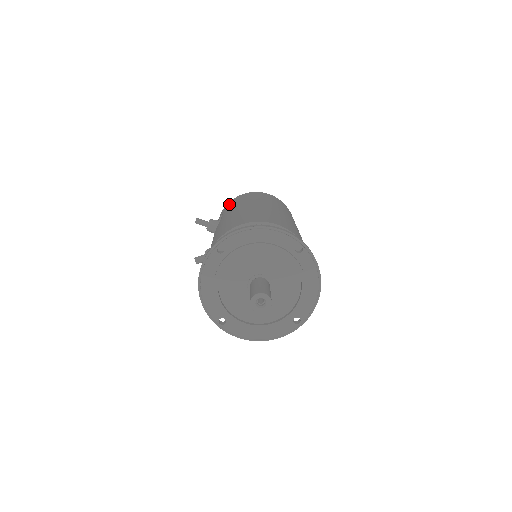
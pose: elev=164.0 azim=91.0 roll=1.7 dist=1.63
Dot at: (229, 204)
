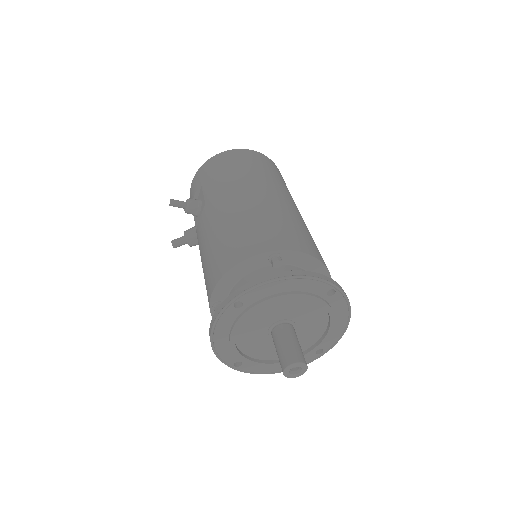
Dot at: (207, 171)
